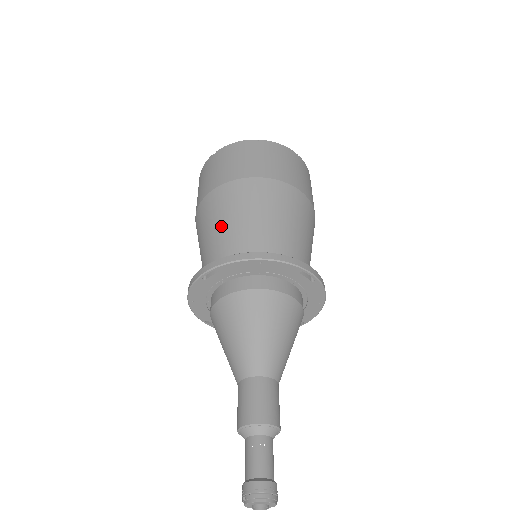
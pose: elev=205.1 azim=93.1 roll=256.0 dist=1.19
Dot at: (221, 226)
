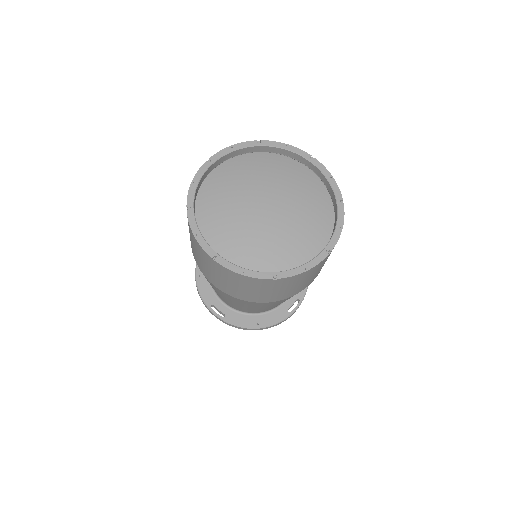
Dot at: (225, 299)
